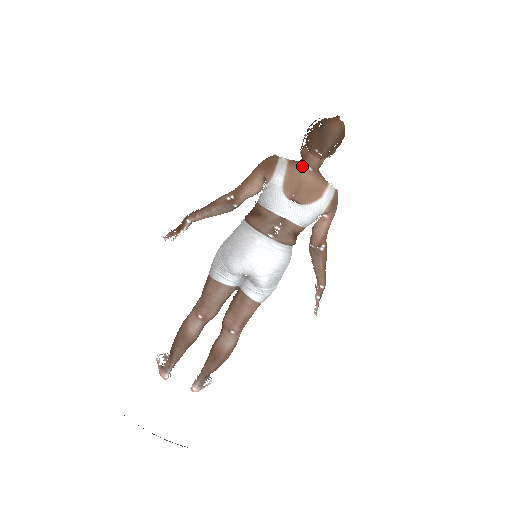
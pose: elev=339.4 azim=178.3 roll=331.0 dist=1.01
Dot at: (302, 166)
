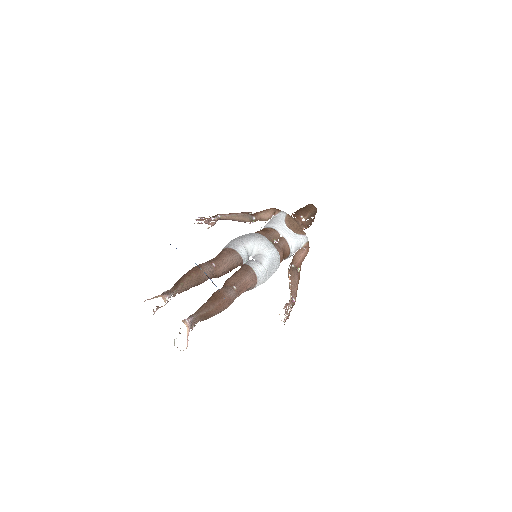
Dot at: occluded
